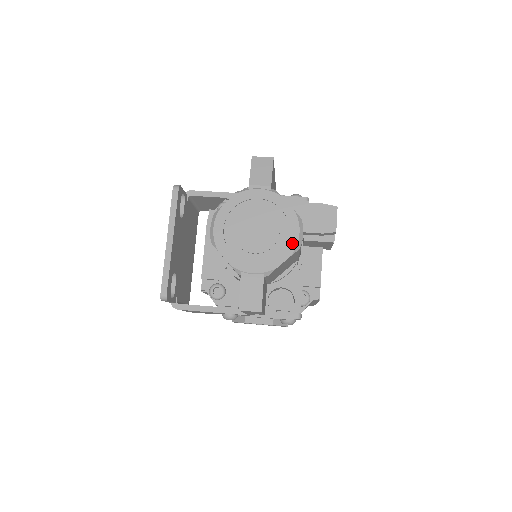
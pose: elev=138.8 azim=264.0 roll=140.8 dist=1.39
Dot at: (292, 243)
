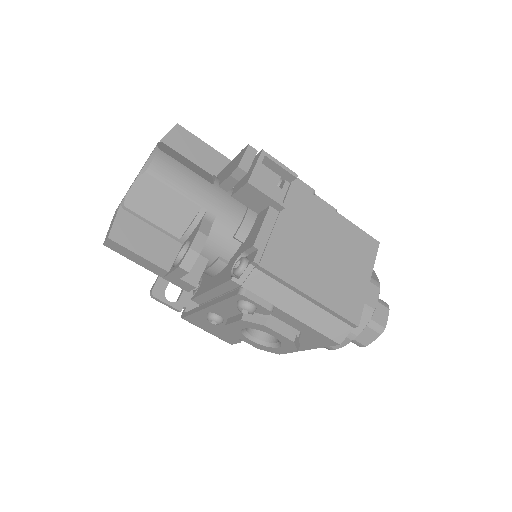
Dot at: (142, 169)
